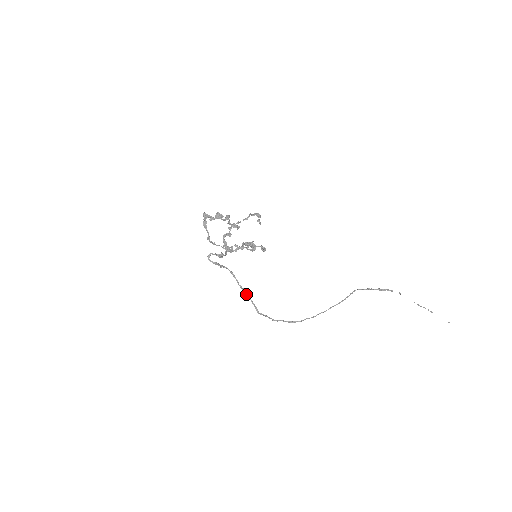
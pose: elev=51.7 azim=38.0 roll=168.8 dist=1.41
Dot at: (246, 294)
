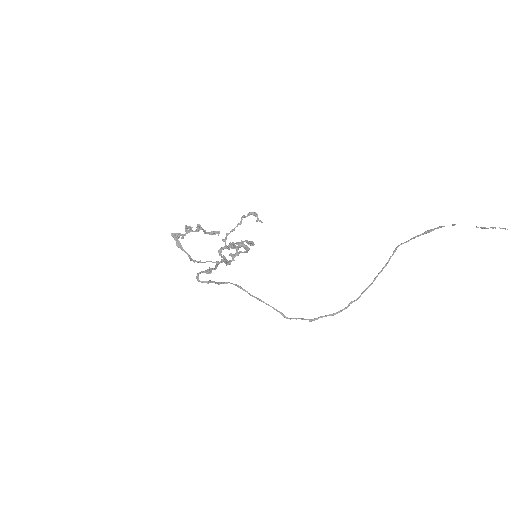
Dot at: occluded
